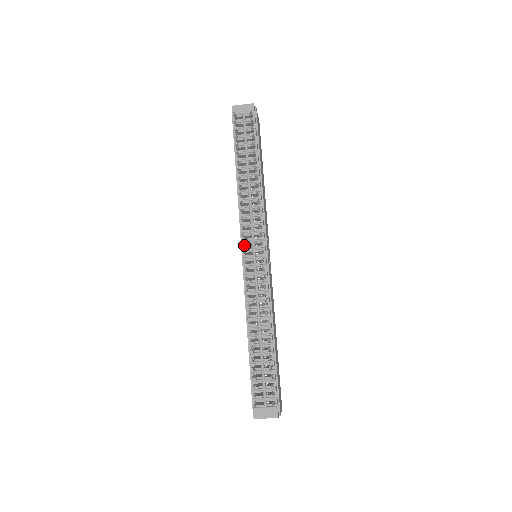
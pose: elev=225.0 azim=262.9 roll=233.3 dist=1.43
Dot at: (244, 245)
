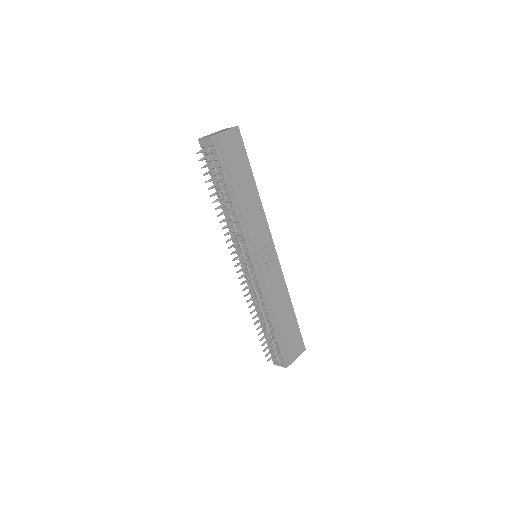
Dot at: (235, 259)
